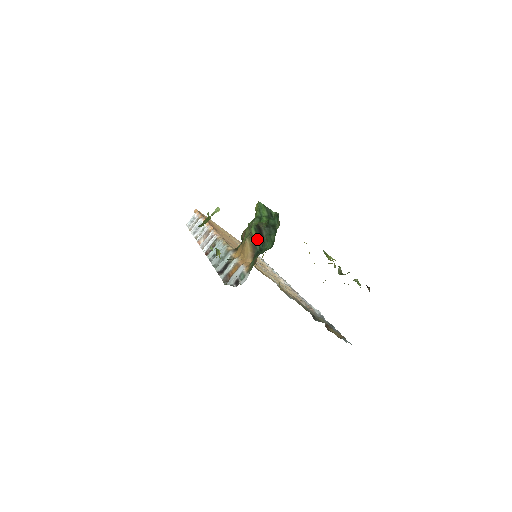
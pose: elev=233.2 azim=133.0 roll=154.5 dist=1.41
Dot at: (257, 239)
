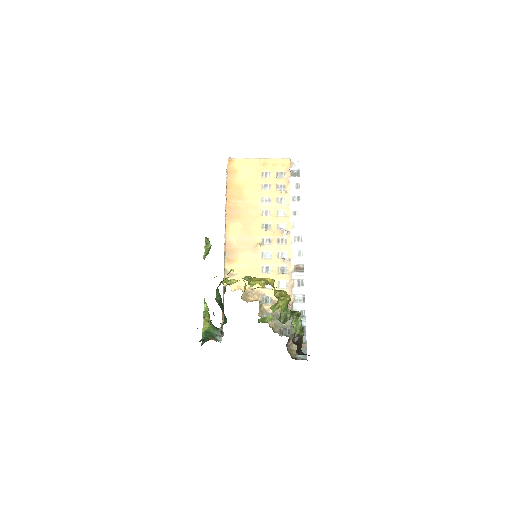
Dot at: (221, 309)
